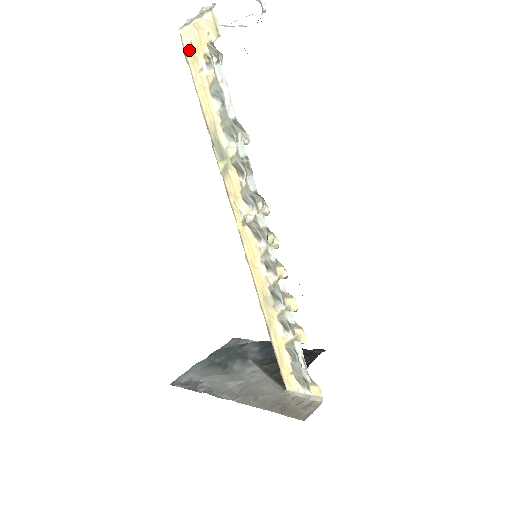
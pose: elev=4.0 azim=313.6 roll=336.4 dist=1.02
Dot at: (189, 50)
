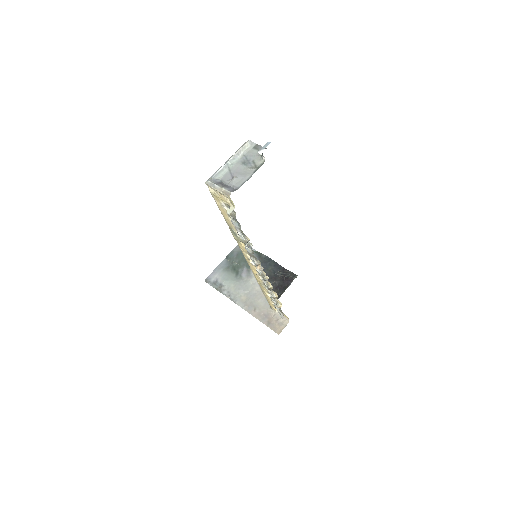
Dot at: (213, 194)
